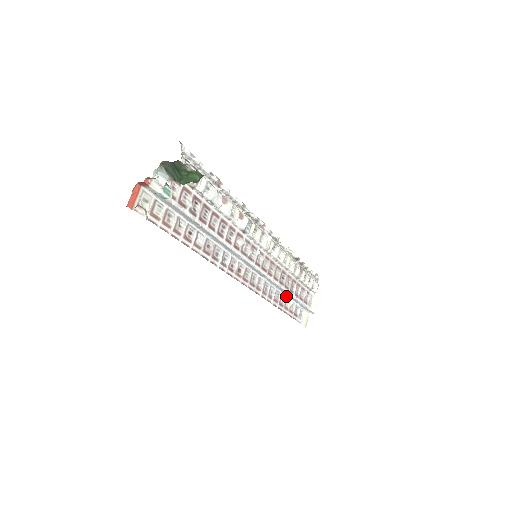
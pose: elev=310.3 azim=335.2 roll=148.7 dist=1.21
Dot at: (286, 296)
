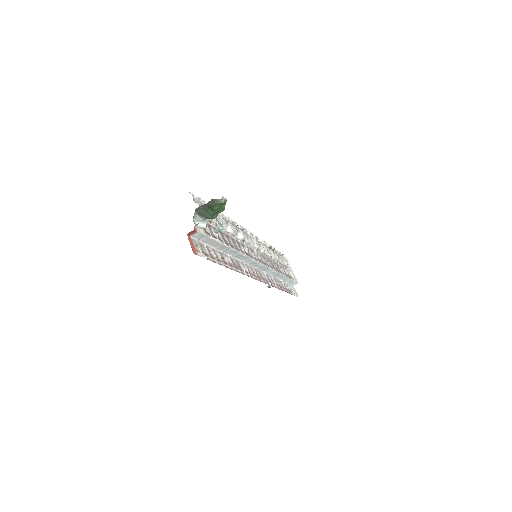
Dot at: (278, 280)
